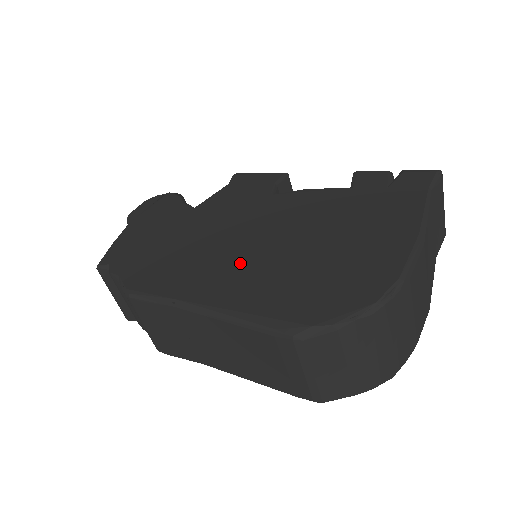
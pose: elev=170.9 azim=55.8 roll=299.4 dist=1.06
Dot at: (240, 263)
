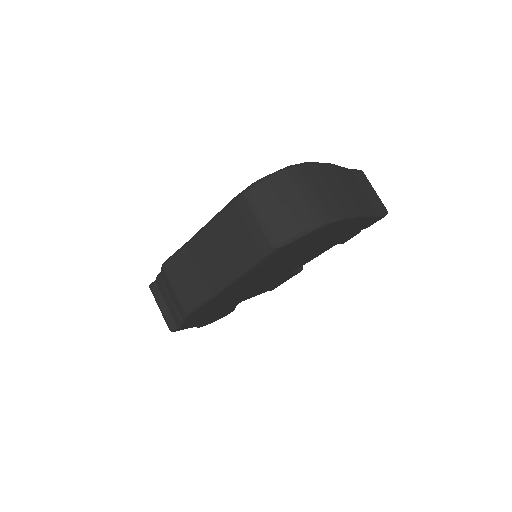
Dot at: occluded
